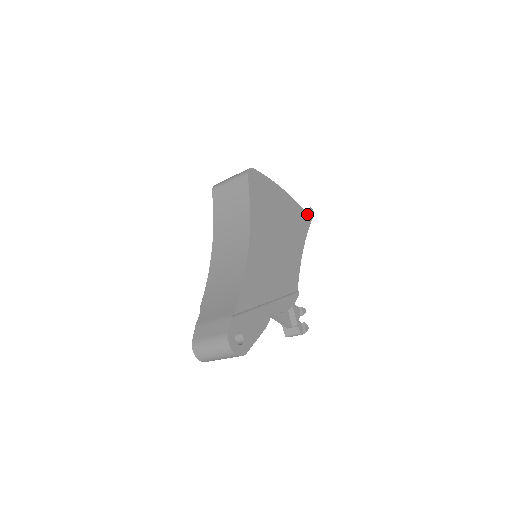
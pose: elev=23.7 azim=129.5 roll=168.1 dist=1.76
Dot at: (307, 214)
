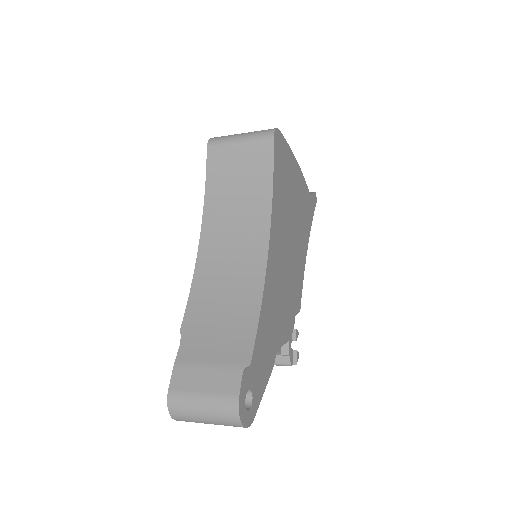
Dot at: (312, 201)
